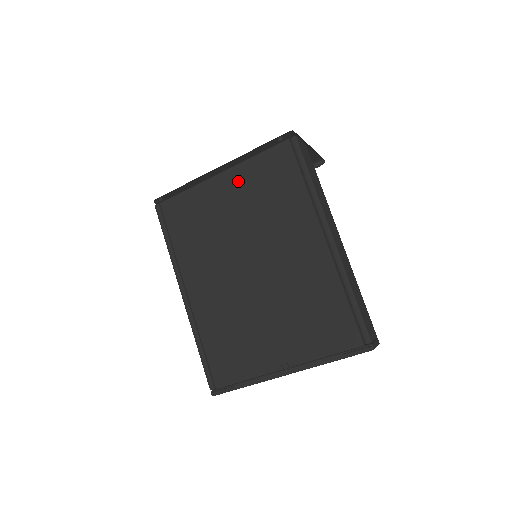
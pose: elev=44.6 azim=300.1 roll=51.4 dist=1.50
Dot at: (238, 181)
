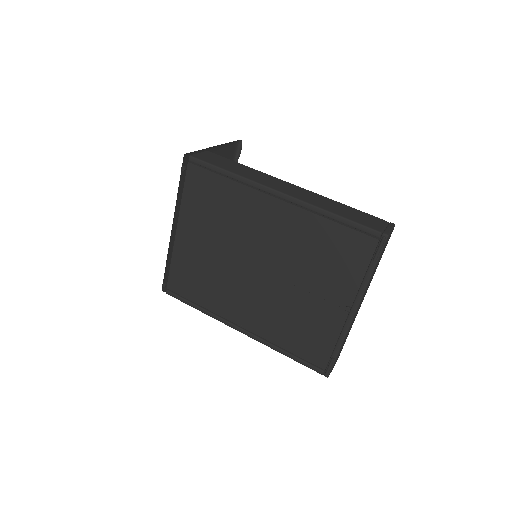
Dot at: (191, 223)
